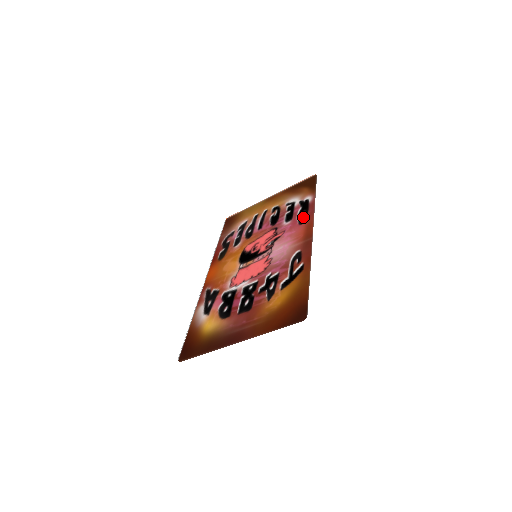
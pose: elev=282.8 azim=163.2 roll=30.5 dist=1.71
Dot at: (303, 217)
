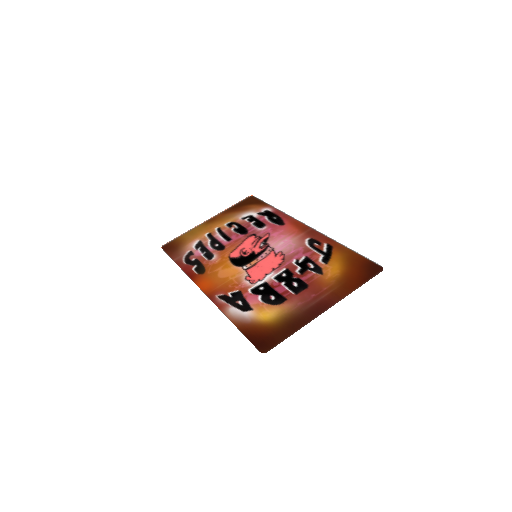
Dot at: (279, 220)
